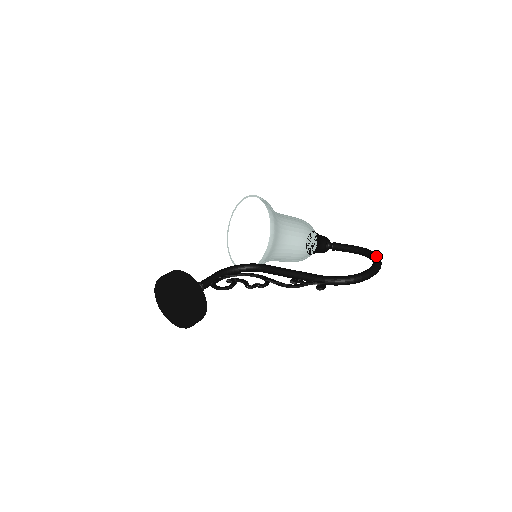
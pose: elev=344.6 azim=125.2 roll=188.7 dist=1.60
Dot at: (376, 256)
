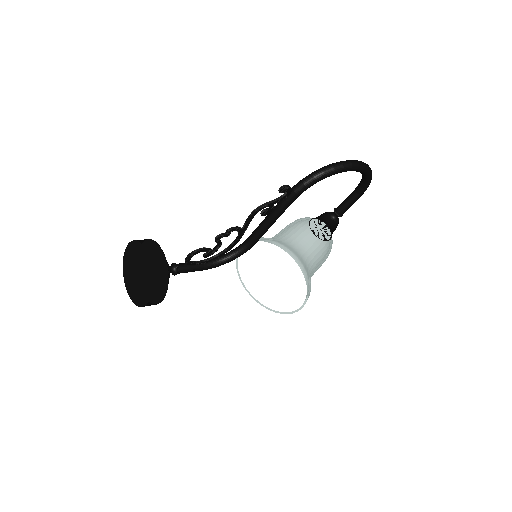
Dot at: occluded
